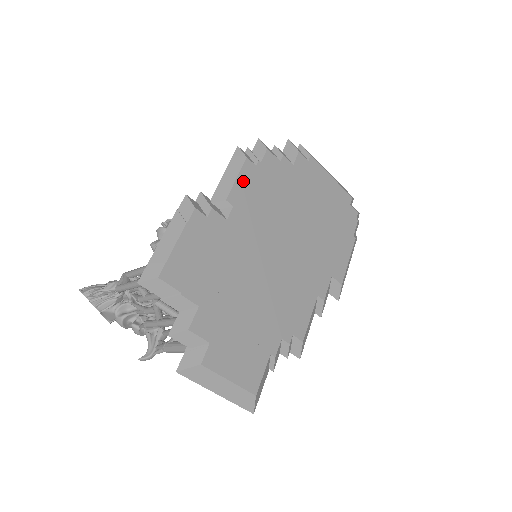
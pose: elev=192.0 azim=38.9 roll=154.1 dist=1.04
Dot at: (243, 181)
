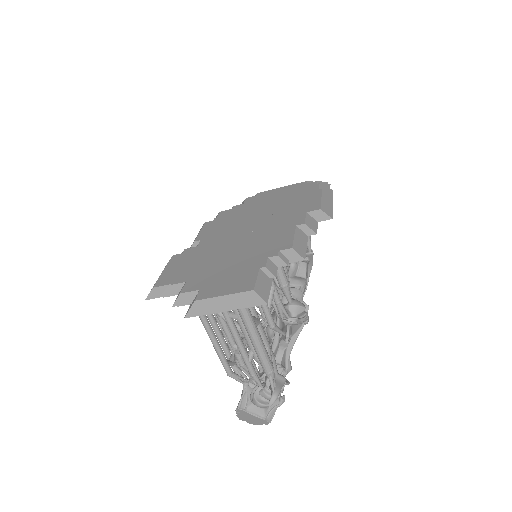
Dot at: (205, 230)
